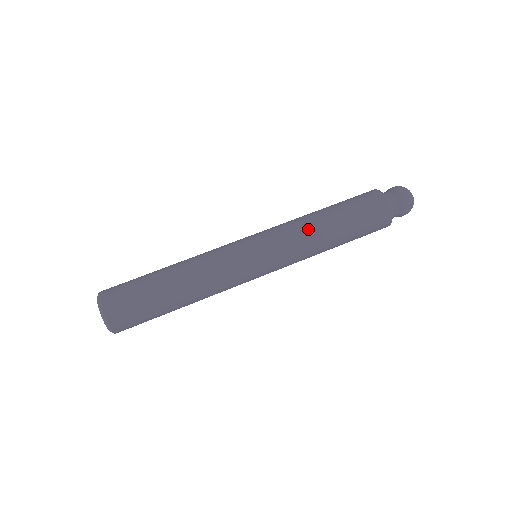
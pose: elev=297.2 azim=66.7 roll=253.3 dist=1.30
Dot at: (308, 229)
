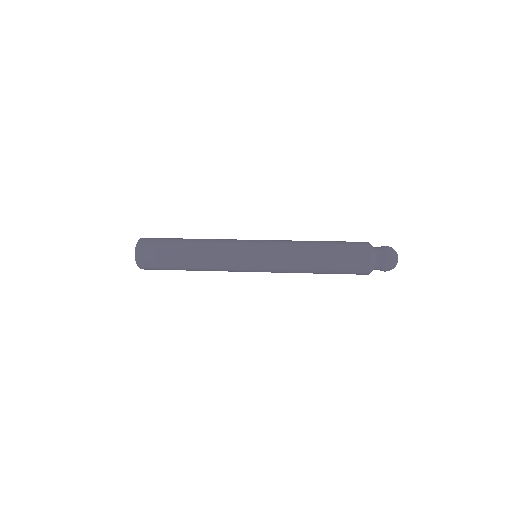
Dot at: occluded
